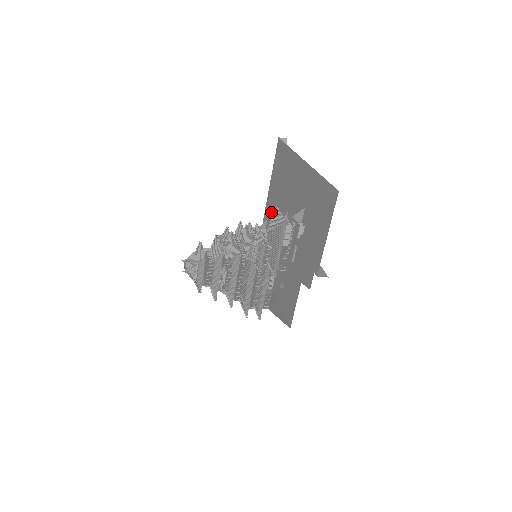
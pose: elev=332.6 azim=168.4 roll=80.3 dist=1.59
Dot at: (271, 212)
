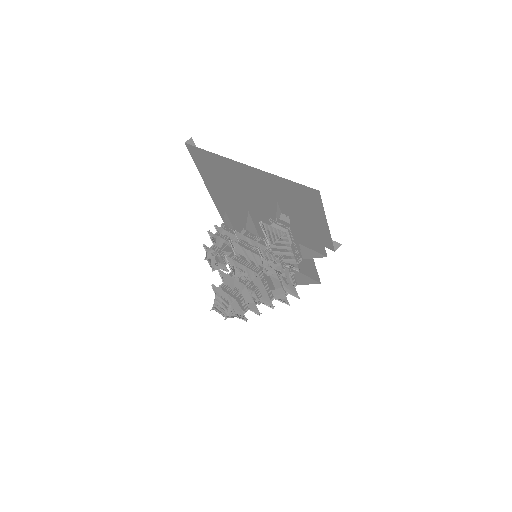
Dot at: (226, 205)
